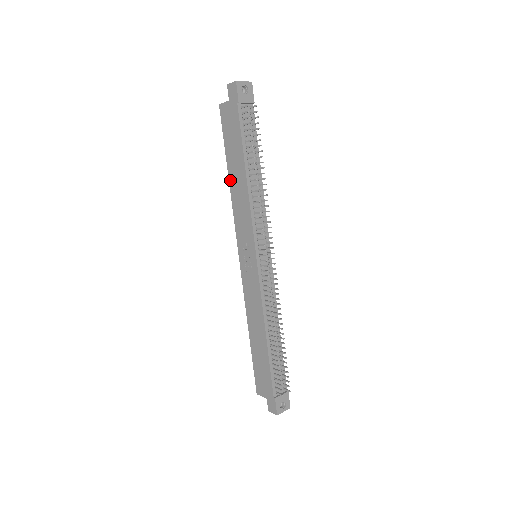
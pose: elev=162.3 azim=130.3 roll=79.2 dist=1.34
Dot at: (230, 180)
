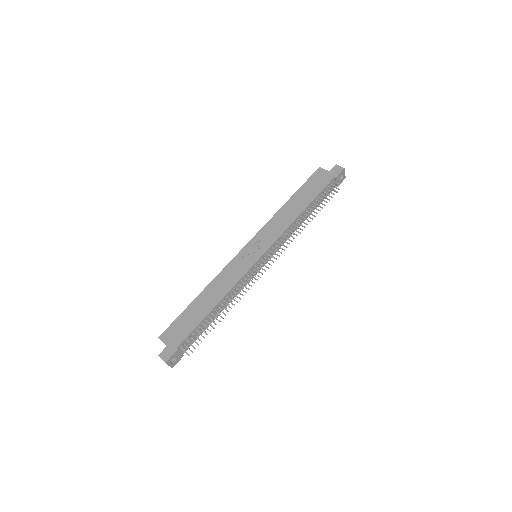
Dot at: (286, 204)
